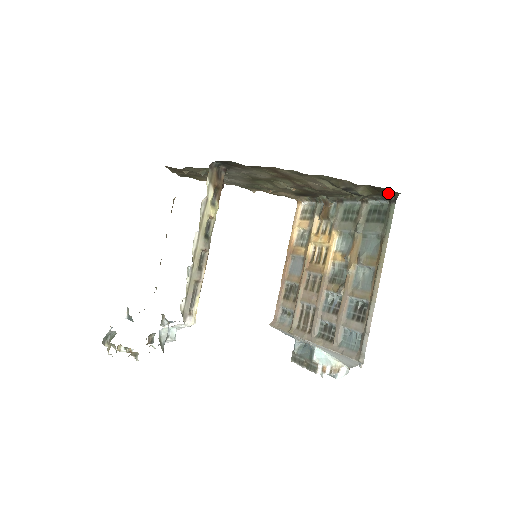
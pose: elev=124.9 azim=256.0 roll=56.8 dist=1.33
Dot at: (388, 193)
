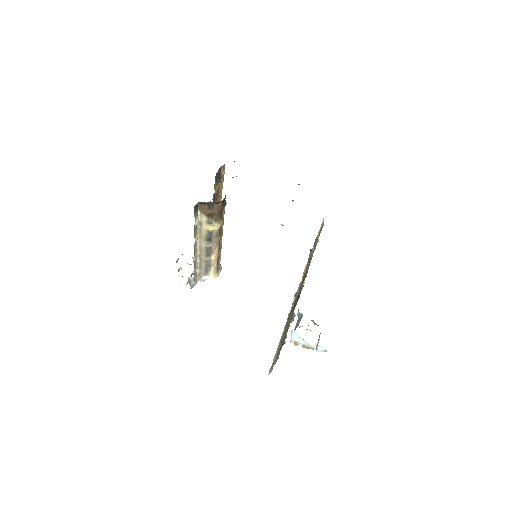
Dot at: occluded
